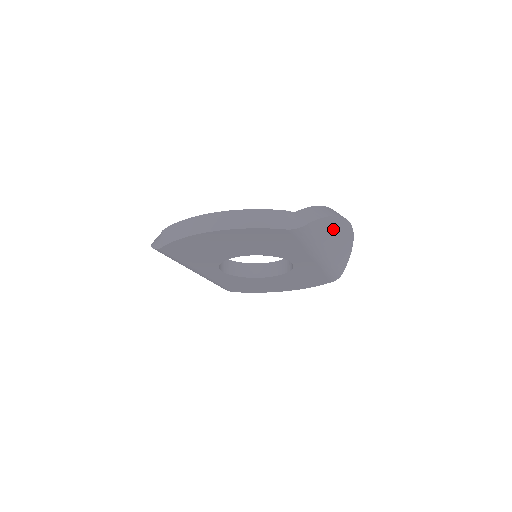
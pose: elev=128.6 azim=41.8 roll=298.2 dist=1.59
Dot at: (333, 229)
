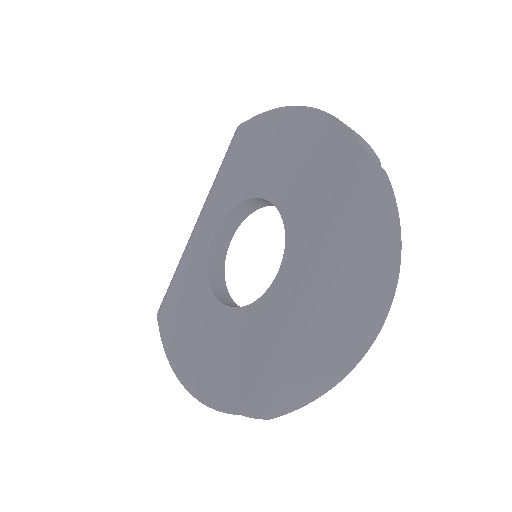
Dot at: (375, 266)
